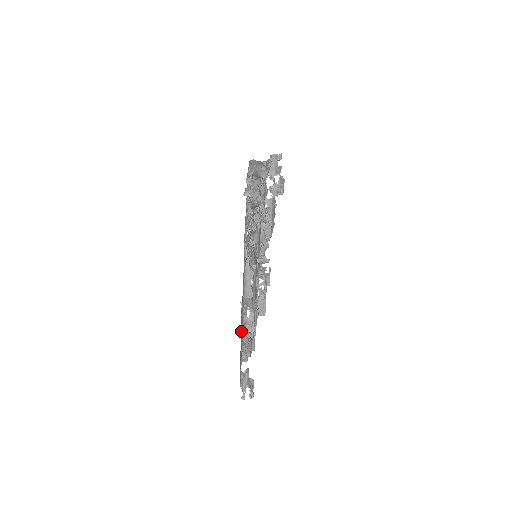
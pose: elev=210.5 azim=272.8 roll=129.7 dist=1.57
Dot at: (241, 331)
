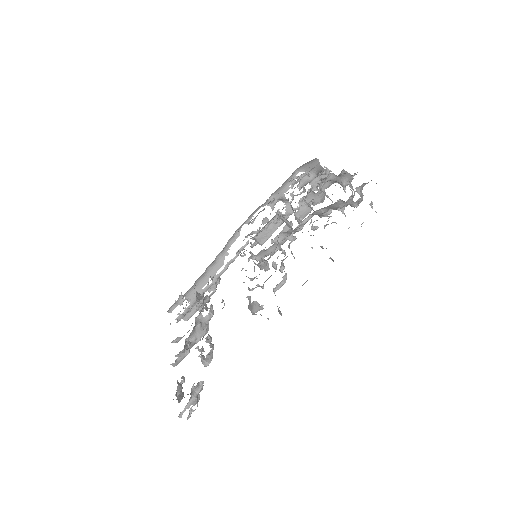
Dot at: occluded
